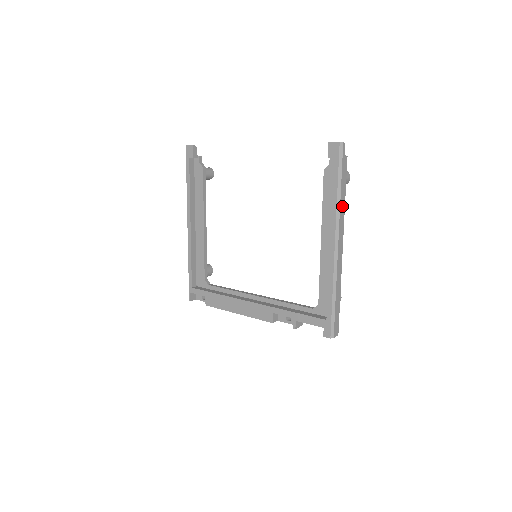
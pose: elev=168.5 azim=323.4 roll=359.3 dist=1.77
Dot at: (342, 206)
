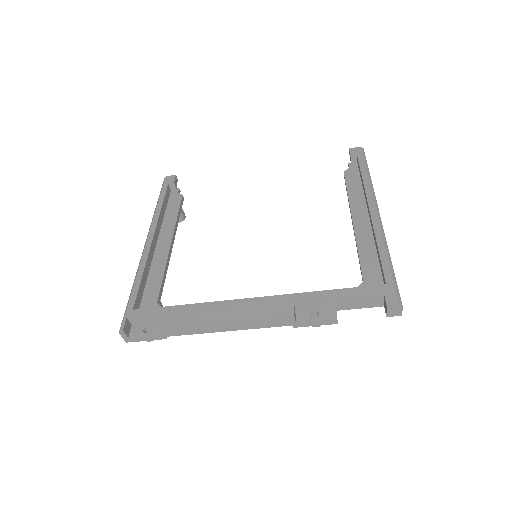
Dot at: occluded
